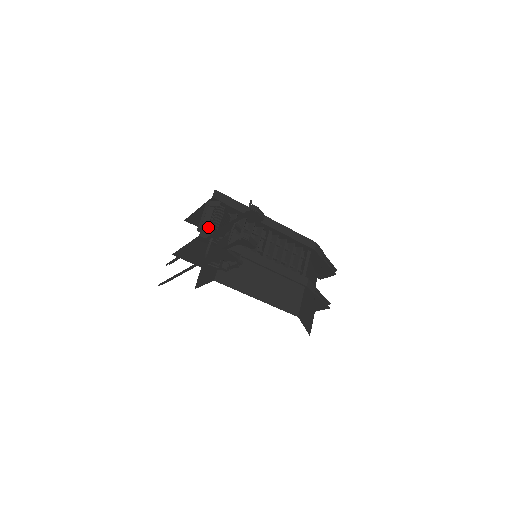
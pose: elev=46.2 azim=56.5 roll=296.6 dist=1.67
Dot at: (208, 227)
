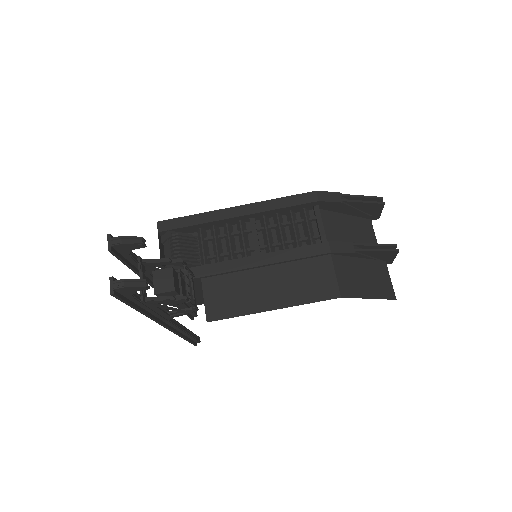
Dot at: occluded
